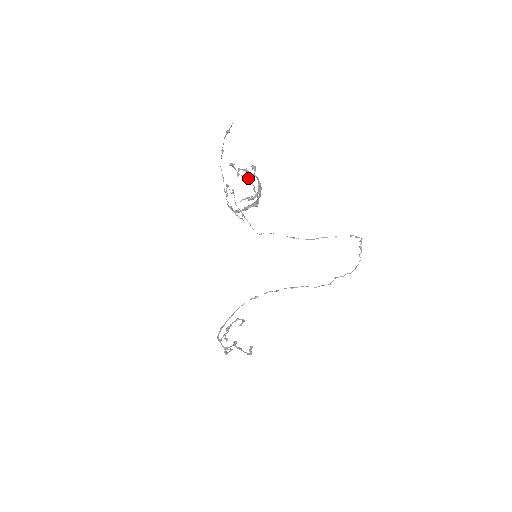
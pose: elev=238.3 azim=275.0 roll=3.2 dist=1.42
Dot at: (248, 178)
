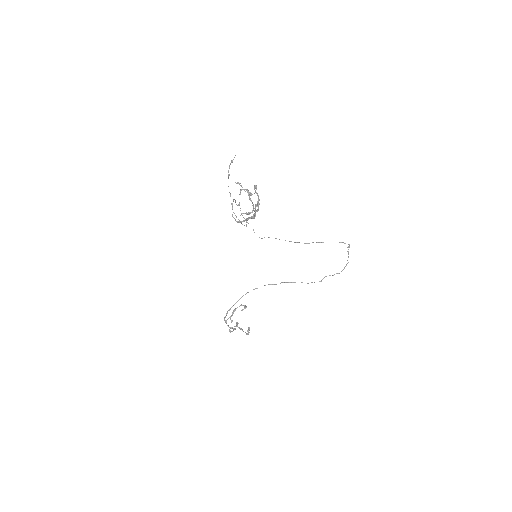
Dot at: (251, 194)
